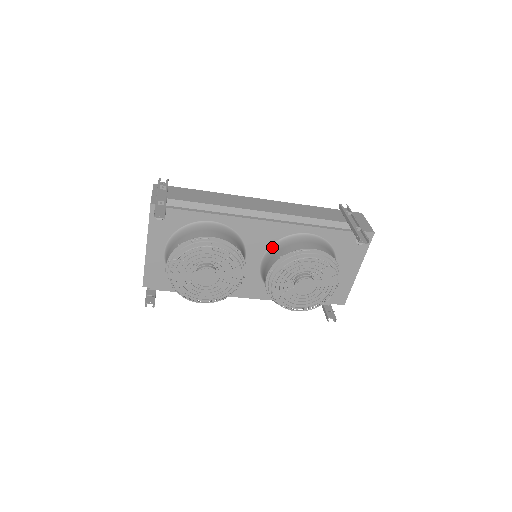
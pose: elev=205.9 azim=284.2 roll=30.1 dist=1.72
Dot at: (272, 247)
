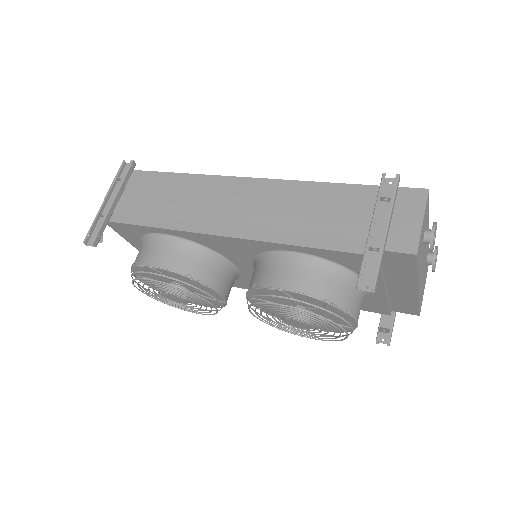
Dot at: (255, 260)
